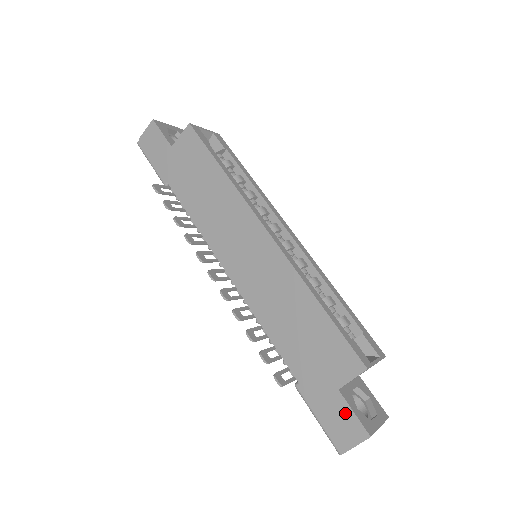
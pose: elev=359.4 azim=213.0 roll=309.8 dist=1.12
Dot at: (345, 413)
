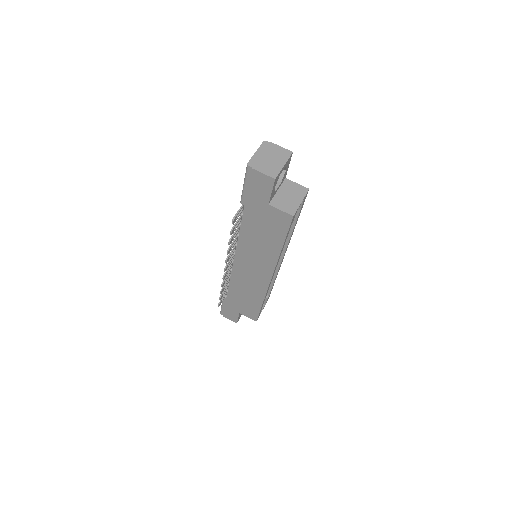
Dot at: (235, 316)
